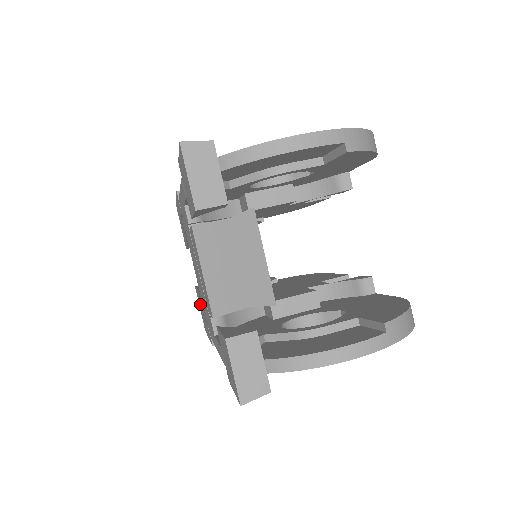
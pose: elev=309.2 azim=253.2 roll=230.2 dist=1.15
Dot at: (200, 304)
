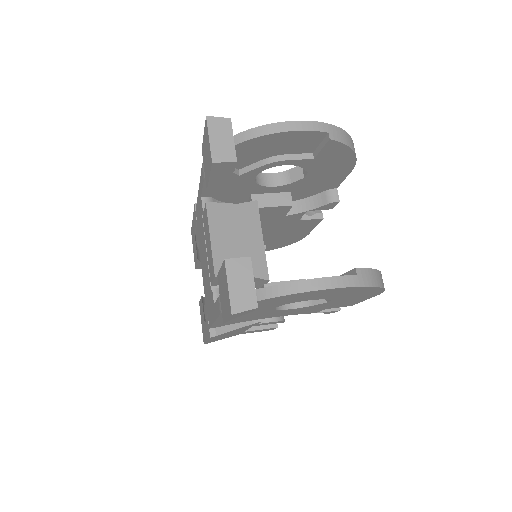
Dot at: (202, 312)
